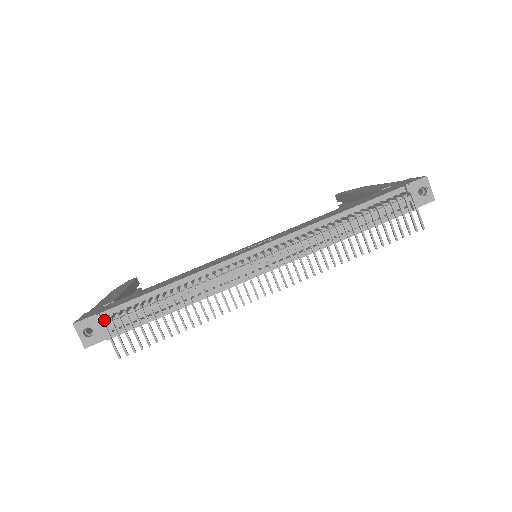
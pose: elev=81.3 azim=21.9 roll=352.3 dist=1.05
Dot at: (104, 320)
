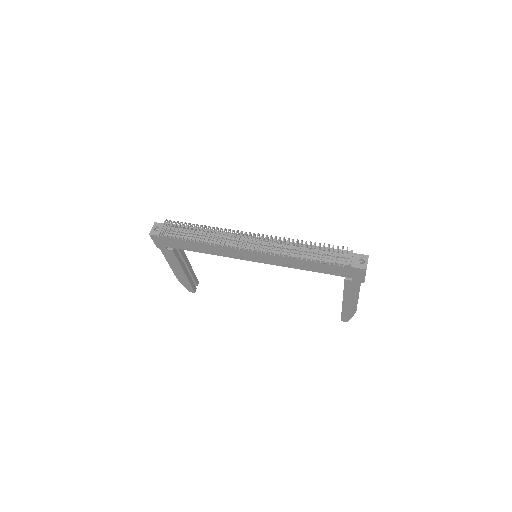
Dot at: (167, 220)
